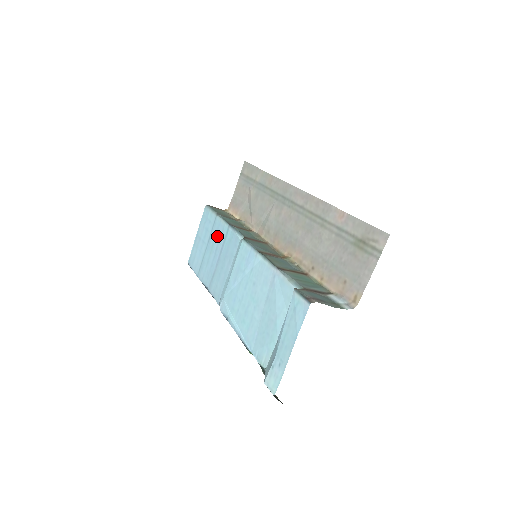
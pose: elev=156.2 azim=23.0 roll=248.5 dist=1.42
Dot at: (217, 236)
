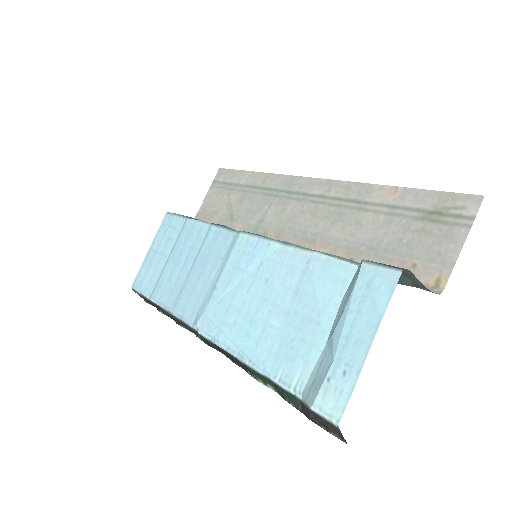
Dot at: (189, 241)
